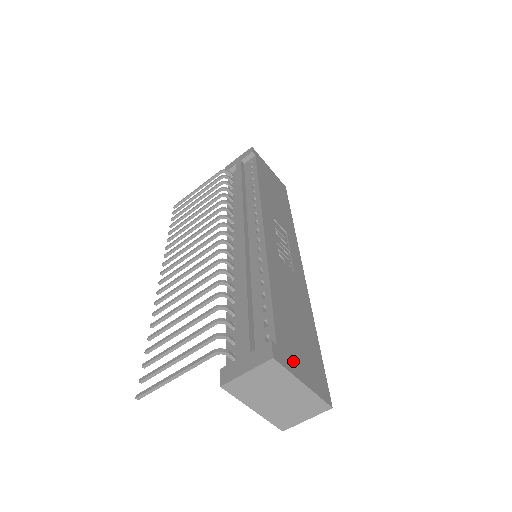
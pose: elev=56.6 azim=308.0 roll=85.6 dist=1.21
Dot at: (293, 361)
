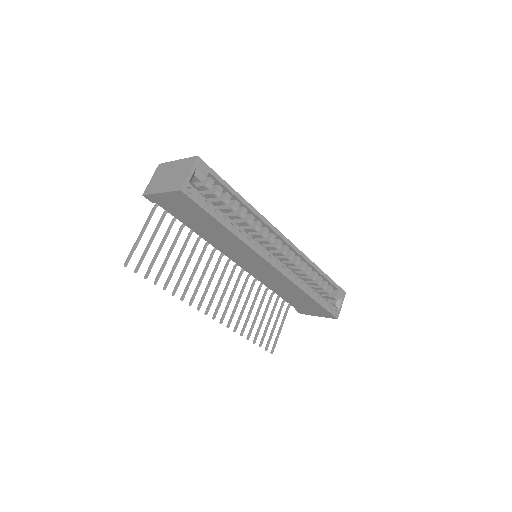
Dot at: occluded
